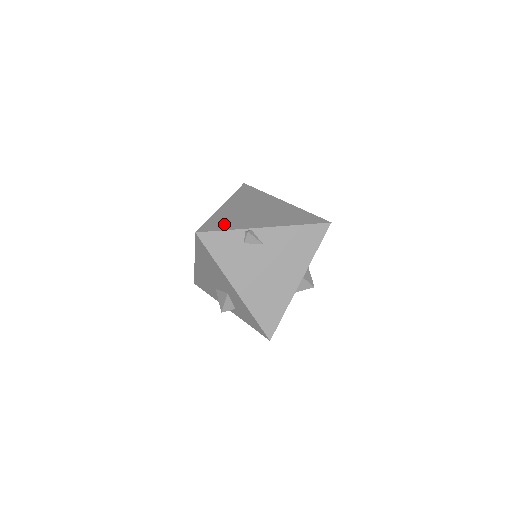
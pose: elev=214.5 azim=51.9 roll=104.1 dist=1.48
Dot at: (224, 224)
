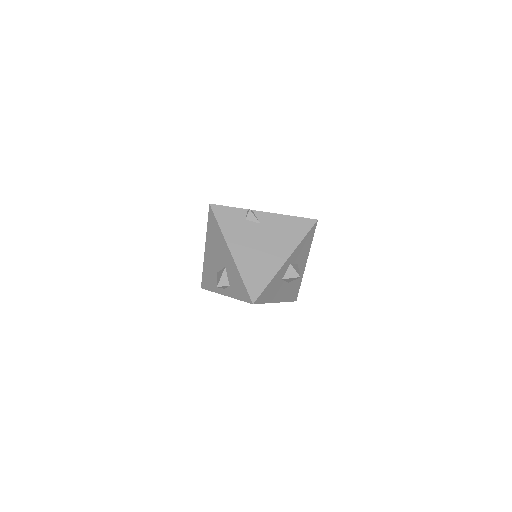
Dot at: occluded
